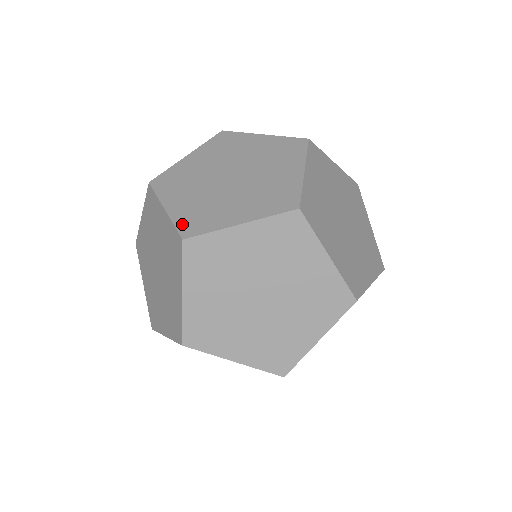
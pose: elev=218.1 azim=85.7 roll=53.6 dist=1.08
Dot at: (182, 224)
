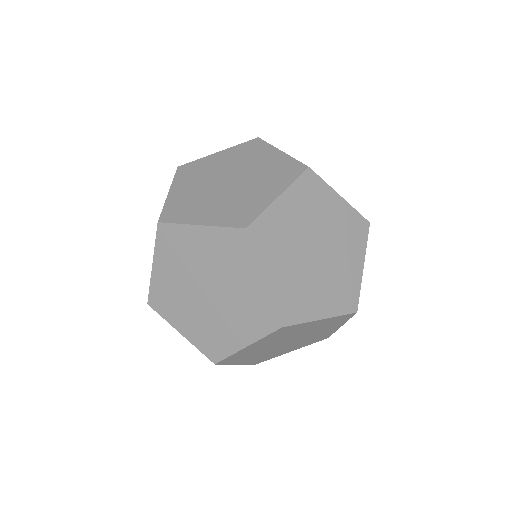
Dot at: occluded
